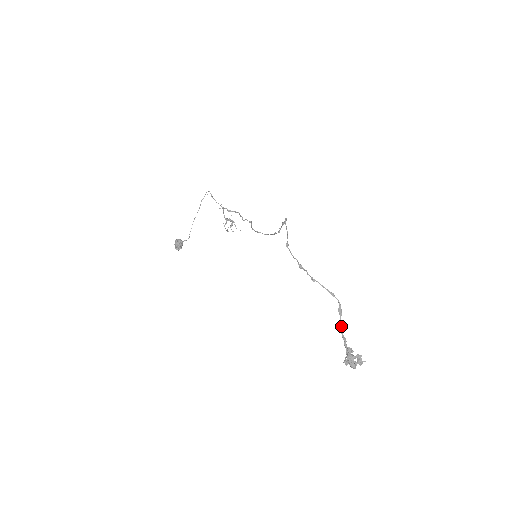
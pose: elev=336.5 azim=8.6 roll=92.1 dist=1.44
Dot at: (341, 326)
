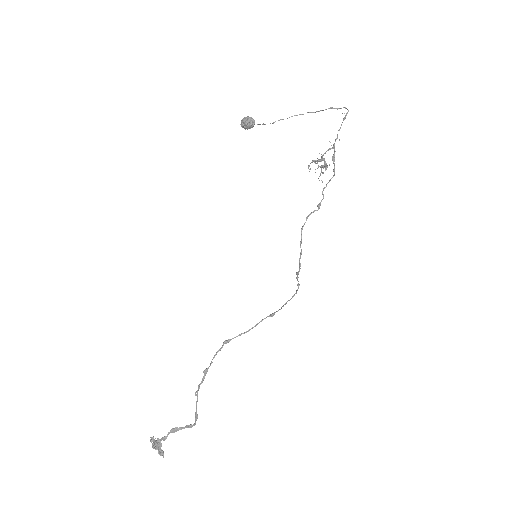
Dot at: (175, 431)
